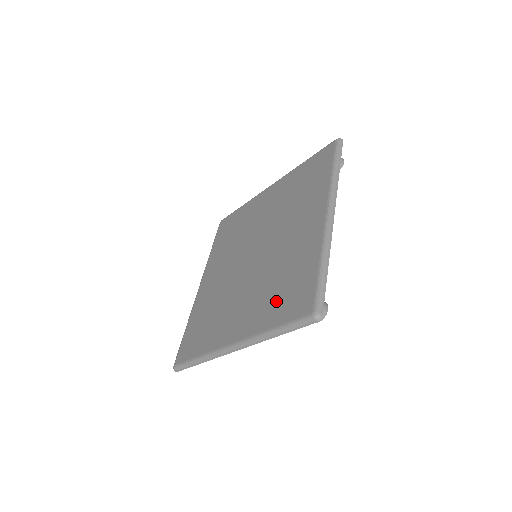
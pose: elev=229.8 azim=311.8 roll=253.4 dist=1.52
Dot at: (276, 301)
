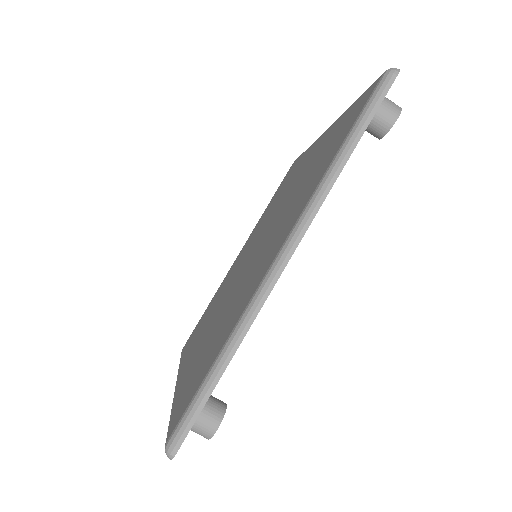
Dot at: (320, 165)
